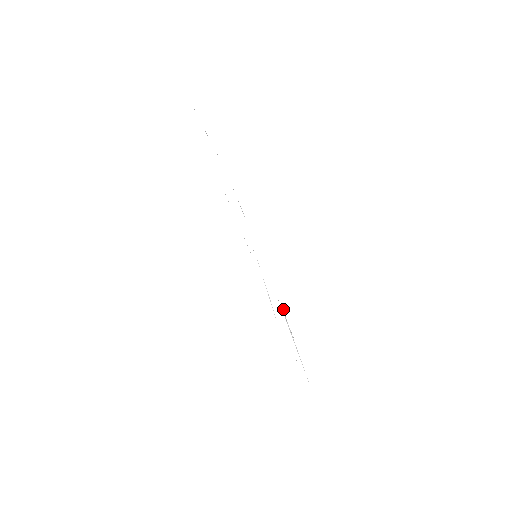
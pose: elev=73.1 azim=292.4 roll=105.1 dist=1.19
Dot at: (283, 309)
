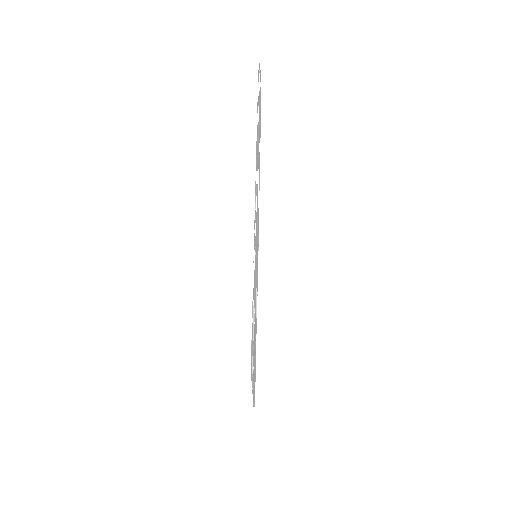
Dot at: occluded
